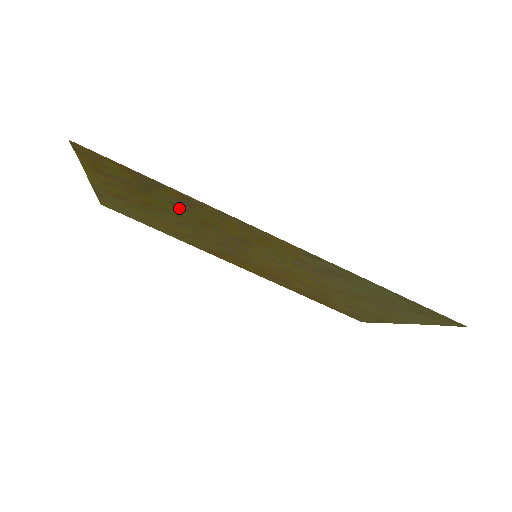
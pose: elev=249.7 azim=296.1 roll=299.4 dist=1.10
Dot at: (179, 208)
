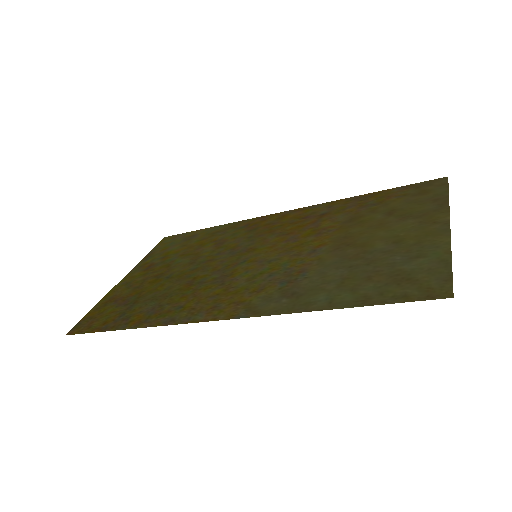
Dot at: (163, 293)
